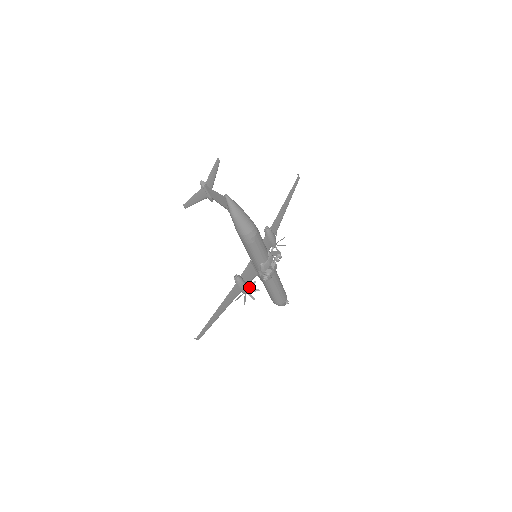
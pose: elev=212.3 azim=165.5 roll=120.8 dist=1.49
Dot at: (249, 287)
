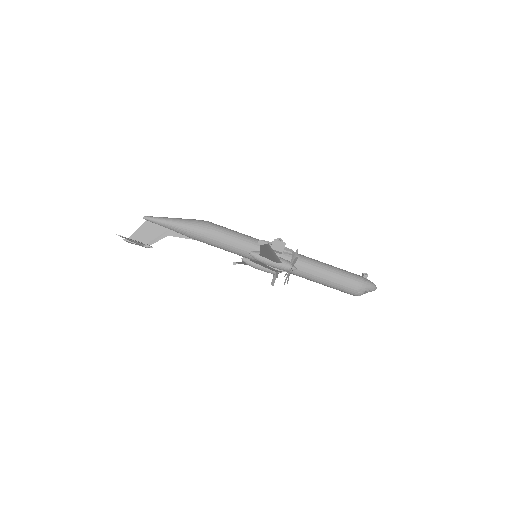
Dot at: occluded
